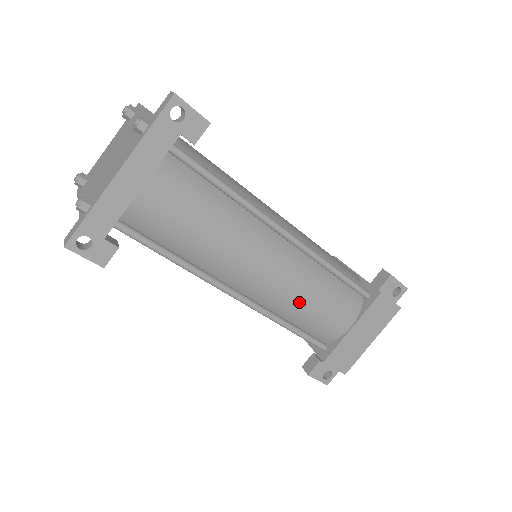
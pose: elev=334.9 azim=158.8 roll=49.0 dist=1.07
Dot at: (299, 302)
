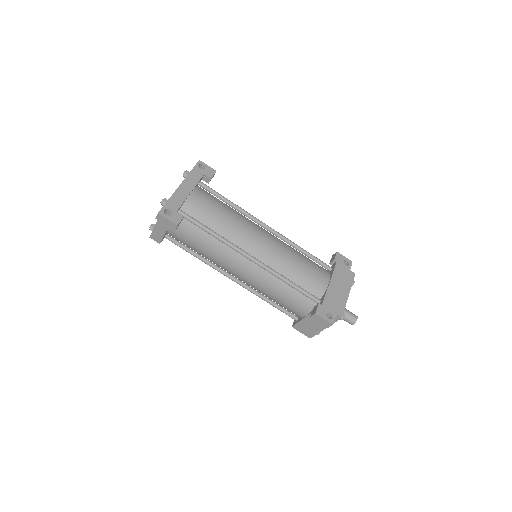
Dot at: (289, 262)
